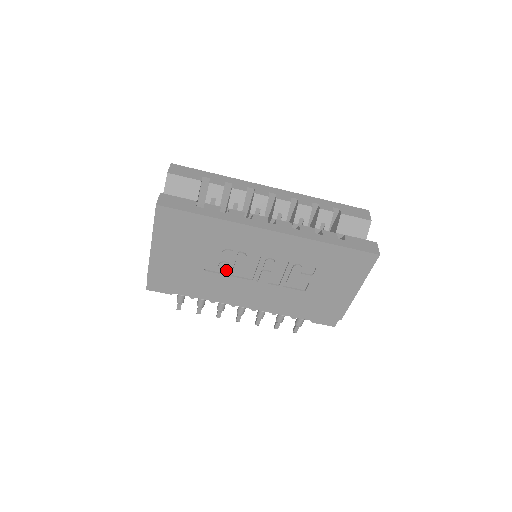
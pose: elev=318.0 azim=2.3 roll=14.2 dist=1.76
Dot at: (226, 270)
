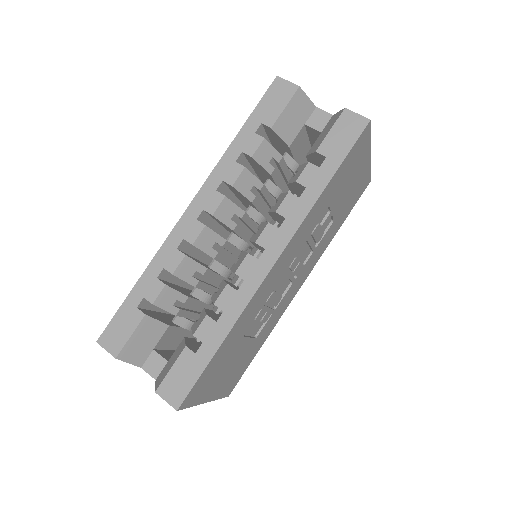
Dot at: (269, 314)
